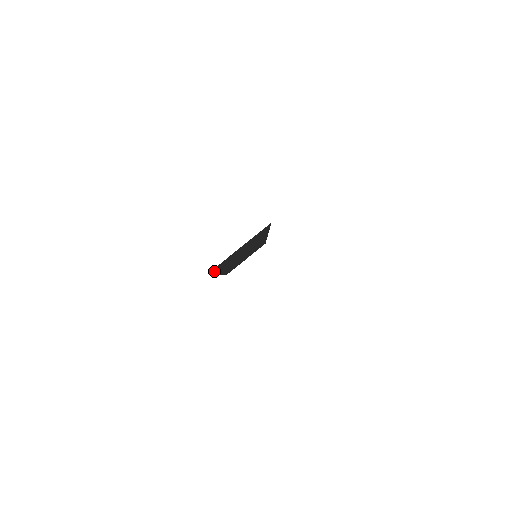
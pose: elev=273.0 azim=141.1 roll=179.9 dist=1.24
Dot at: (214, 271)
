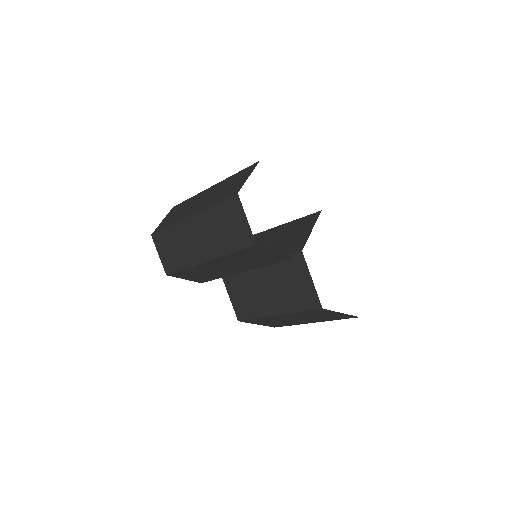
Dot at: (281, 260)
